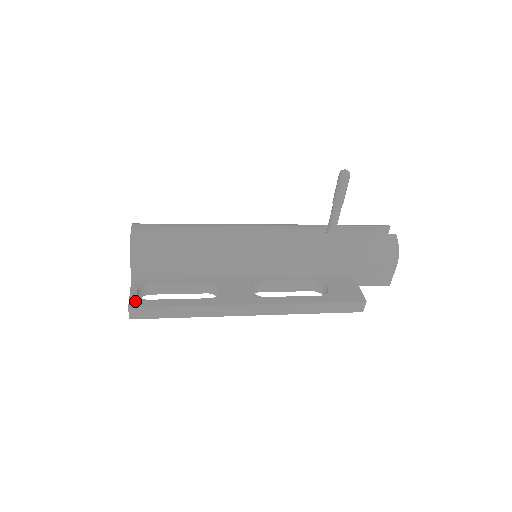
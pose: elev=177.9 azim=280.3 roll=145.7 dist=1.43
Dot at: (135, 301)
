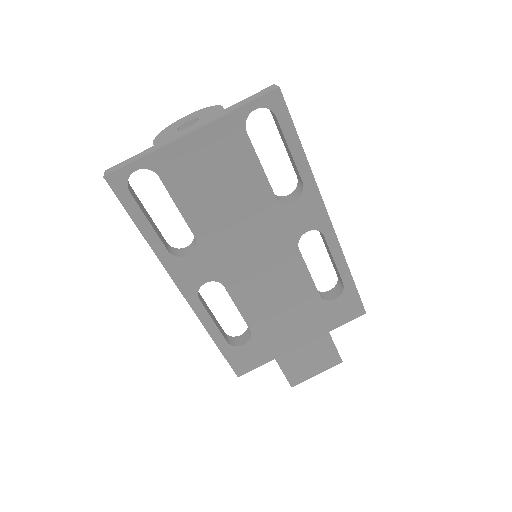
Dot at: occluded
